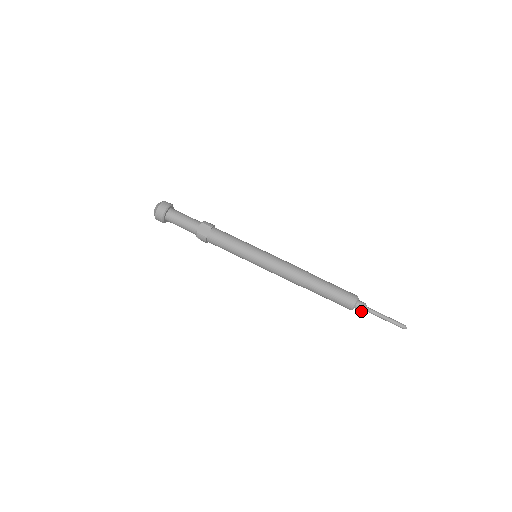
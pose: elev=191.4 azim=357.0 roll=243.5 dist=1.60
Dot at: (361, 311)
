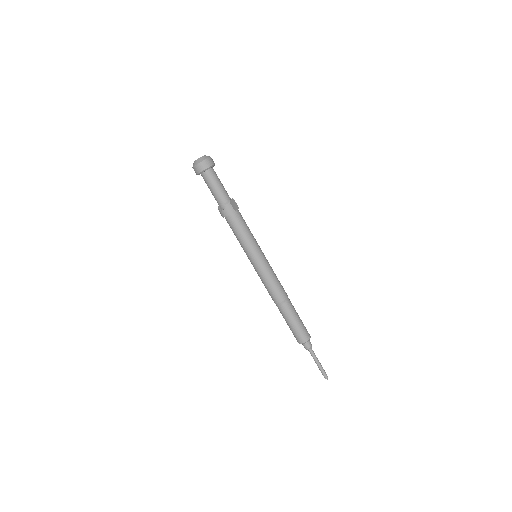
Dot at: (308, 348)
